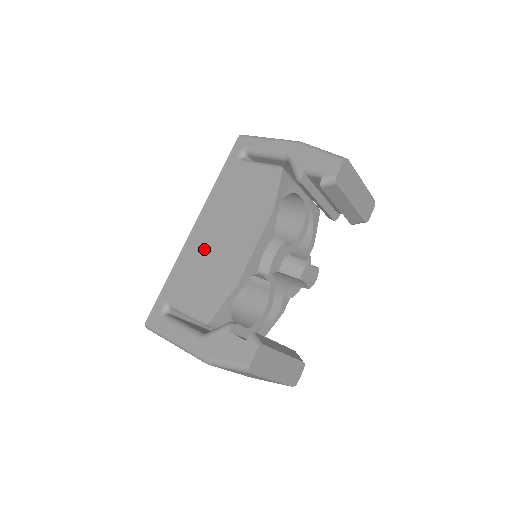
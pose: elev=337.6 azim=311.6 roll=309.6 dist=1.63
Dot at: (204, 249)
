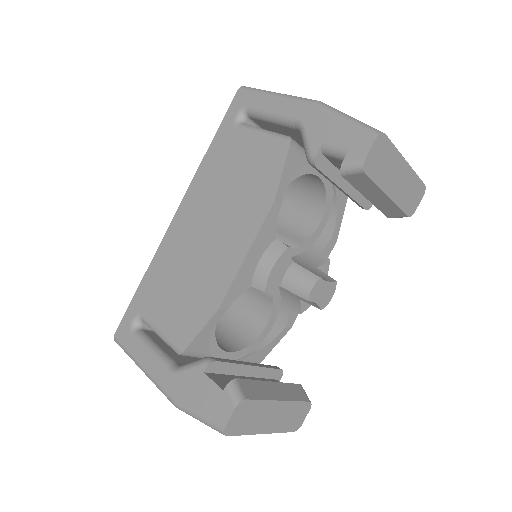
Dot at: (184, 248)
